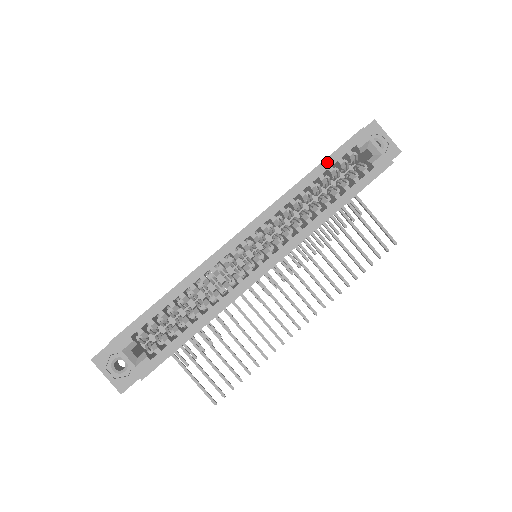
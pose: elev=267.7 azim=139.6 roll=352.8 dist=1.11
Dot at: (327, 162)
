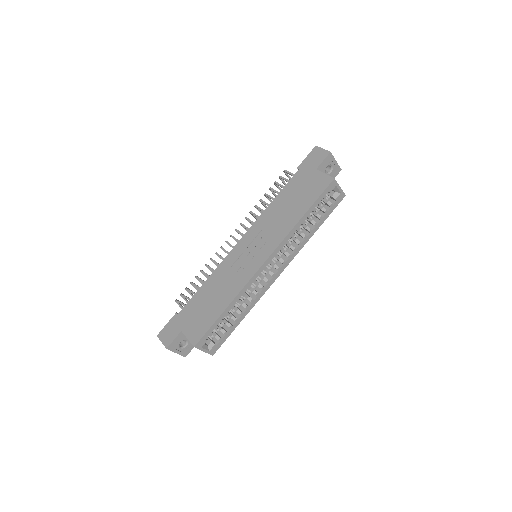
Dot at: (313, 206)
